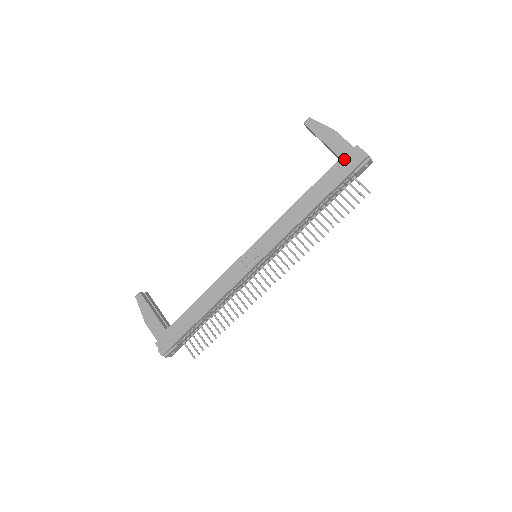
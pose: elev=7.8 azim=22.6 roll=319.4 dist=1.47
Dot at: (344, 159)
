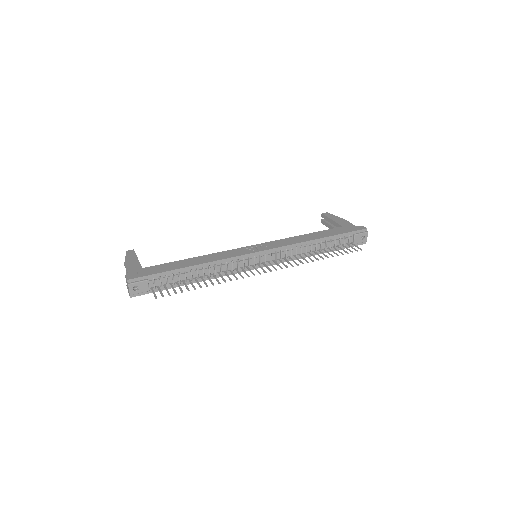
Dot at: (348, 226)
